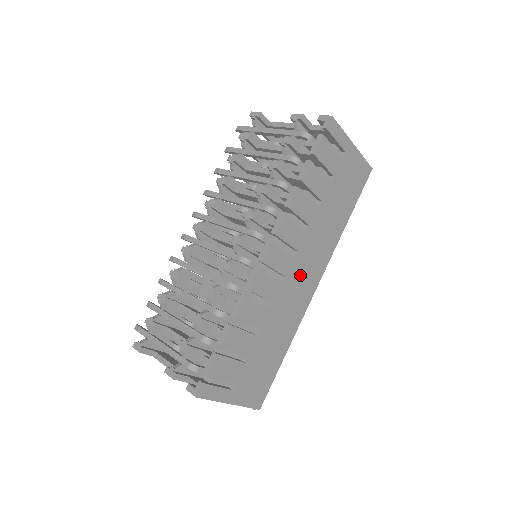
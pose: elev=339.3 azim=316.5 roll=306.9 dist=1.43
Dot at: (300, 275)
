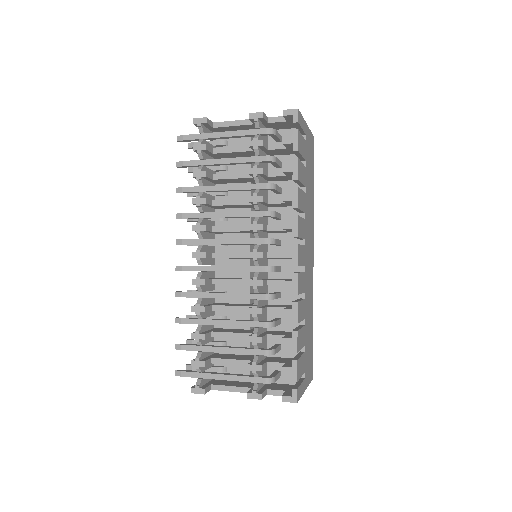
Dot at: (308, 257)
